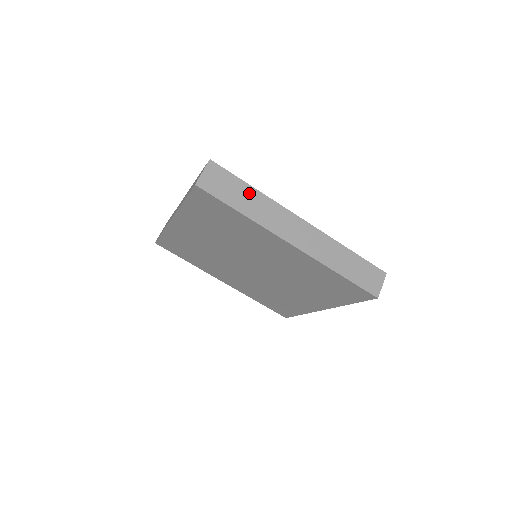
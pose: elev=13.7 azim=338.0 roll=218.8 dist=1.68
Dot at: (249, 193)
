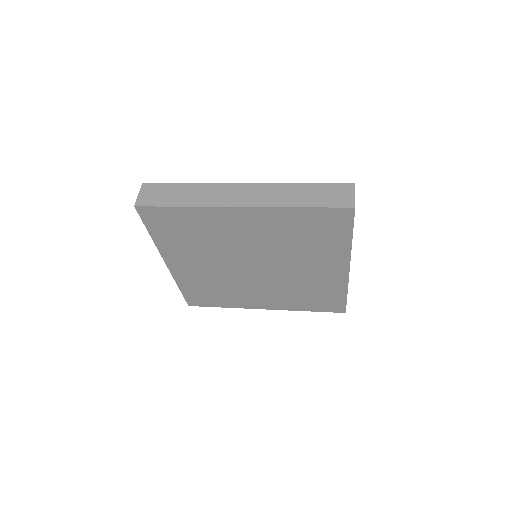
Dot at: occluded
